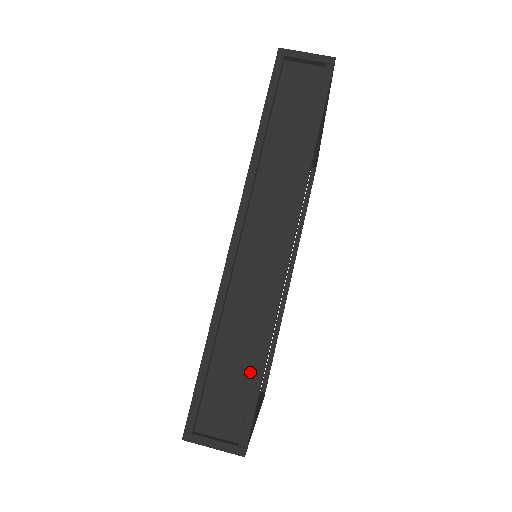
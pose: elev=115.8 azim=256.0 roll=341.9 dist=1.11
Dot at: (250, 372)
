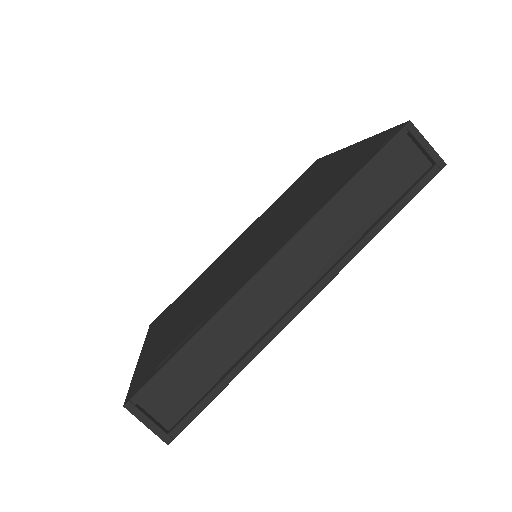
Dot at: (211, 380)
